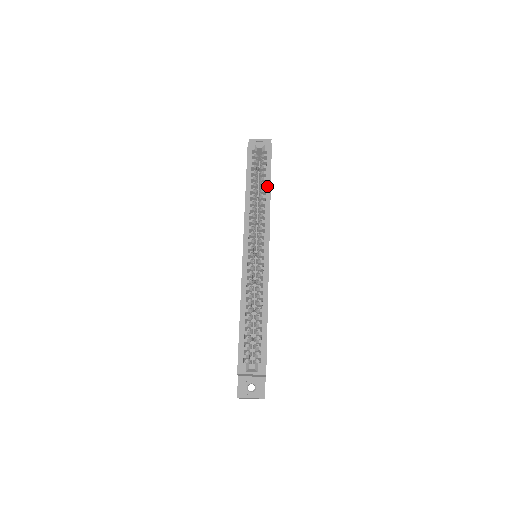
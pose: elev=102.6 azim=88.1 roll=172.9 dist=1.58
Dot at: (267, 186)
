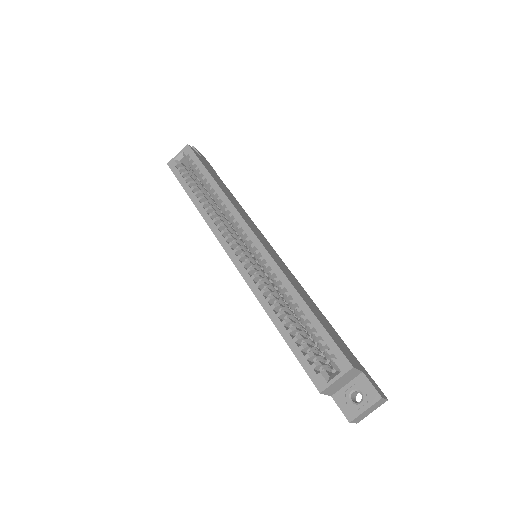
Dot at: (210, 182)
